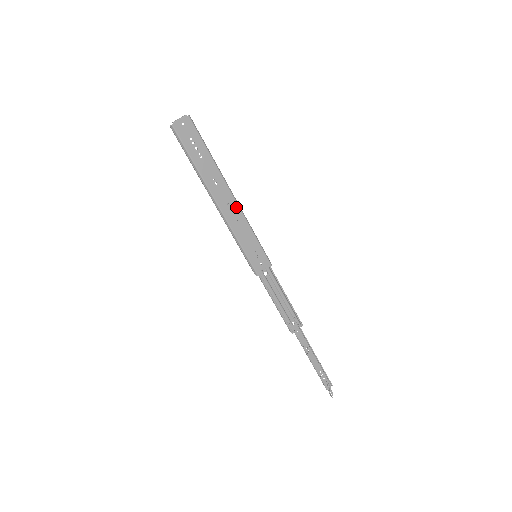
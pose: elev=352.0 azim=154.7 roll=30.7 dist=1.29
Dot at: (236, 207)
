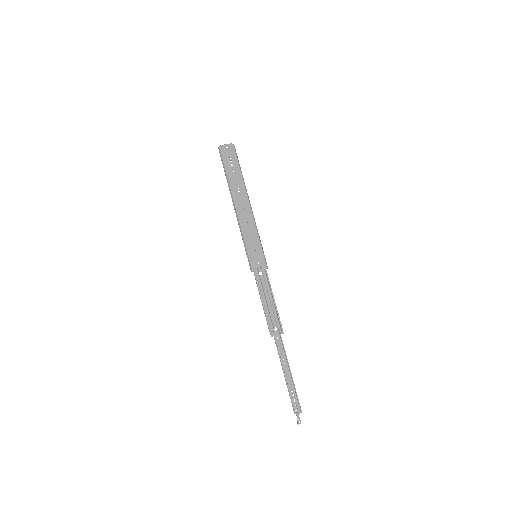
Dot at: (250, 213)
